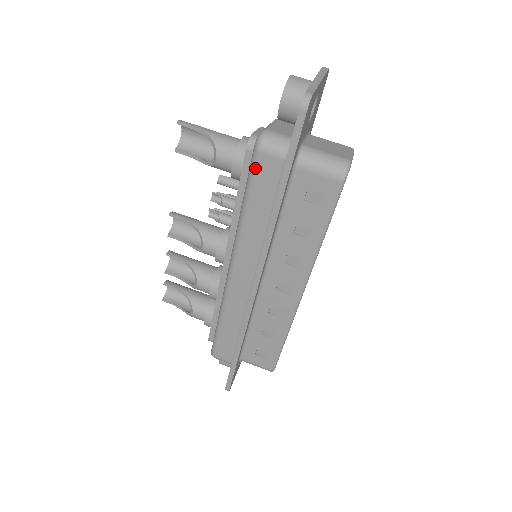
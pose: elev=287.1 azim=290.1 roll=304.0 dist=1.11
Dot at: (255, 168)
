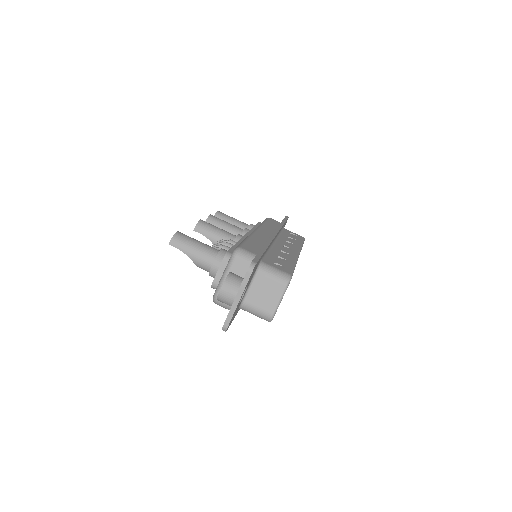
Dot at: occluded
